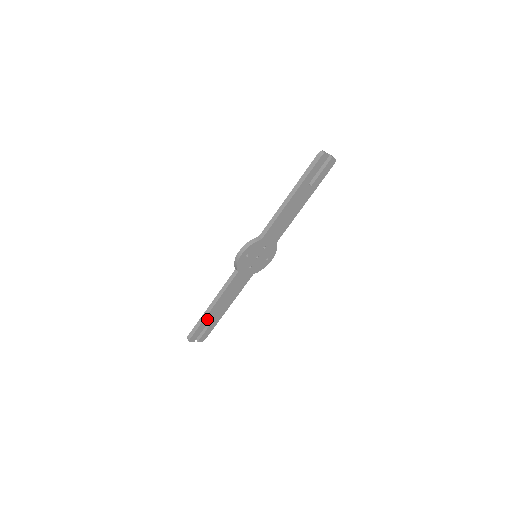
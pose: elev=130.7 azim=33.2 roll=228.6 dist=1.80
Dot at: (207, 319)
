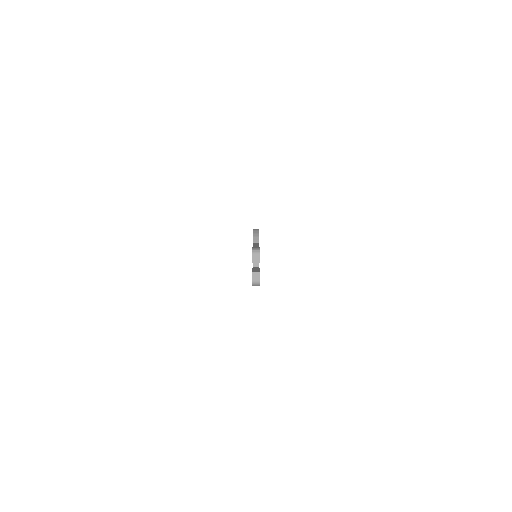
Dot at: occluded
